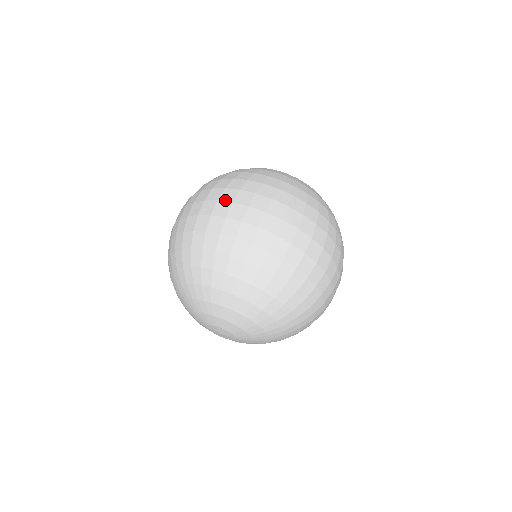
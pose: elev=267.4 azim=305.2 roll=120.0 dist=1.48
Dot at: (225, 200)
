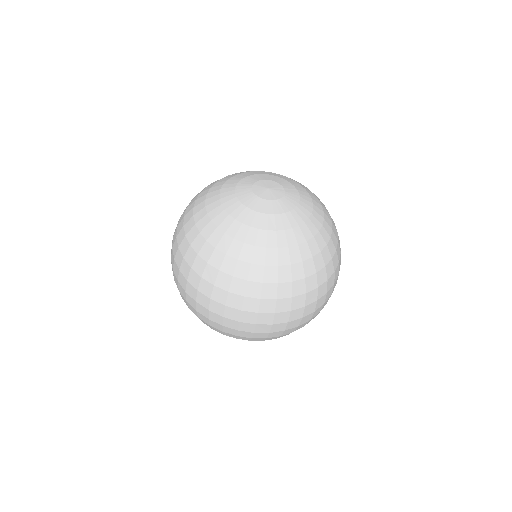
Dot at: (202, 305)
